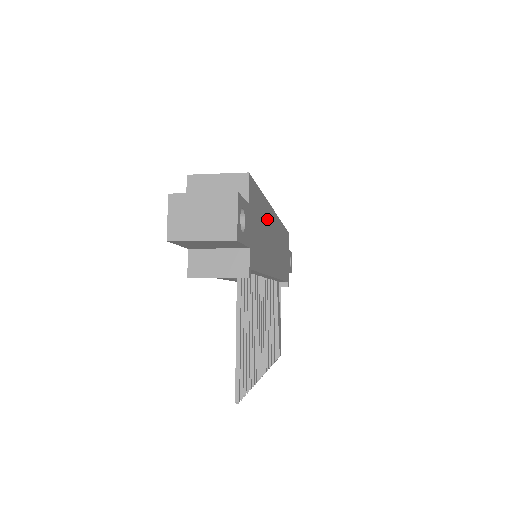
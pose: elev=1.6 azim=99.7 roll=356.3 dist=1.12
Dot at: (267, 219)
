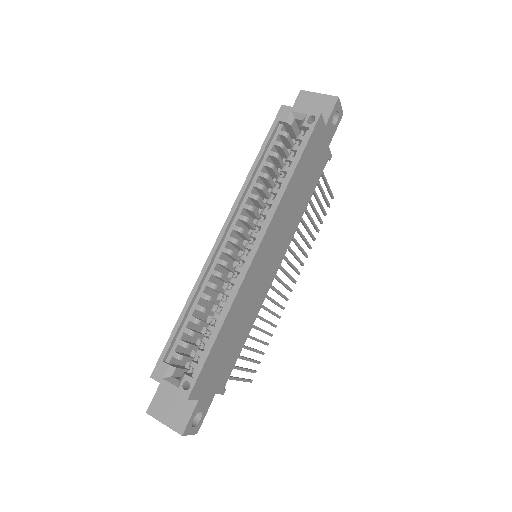
Dot at: (238, 309)
